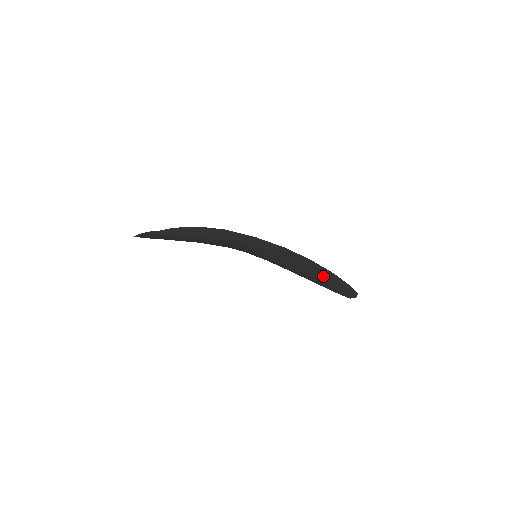
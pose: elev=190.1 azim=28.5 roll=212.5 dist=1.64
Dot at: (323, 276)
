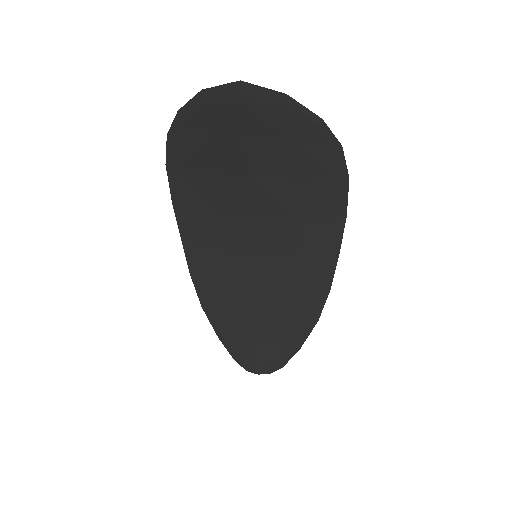
Dot at: (294, 324)
